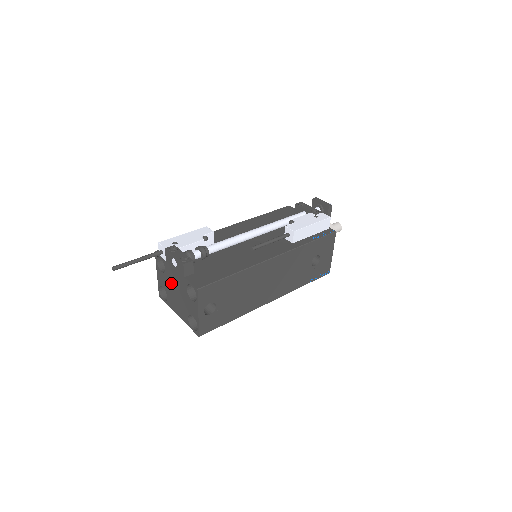
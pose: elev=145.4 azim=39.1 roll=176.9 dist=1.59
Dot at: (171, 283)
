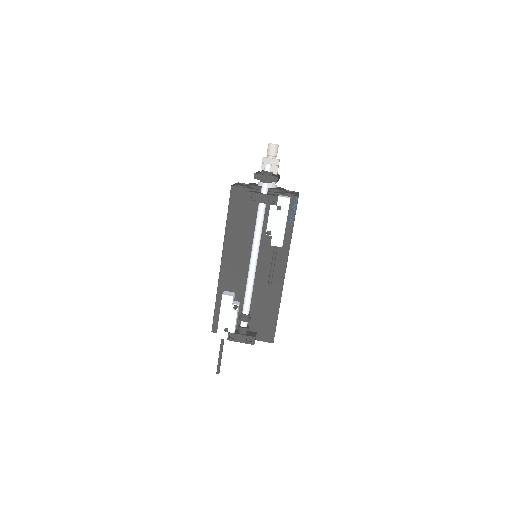
Dot at: occluded
